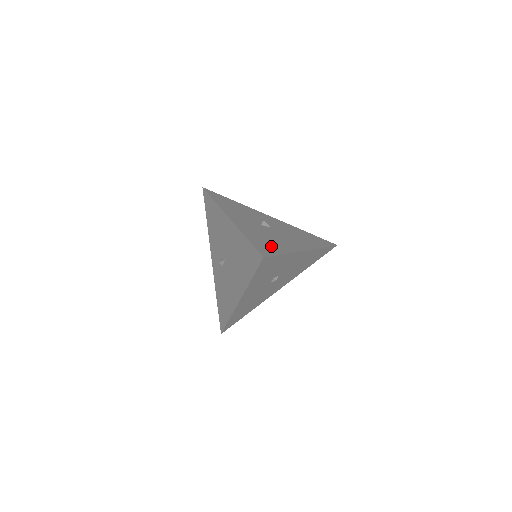
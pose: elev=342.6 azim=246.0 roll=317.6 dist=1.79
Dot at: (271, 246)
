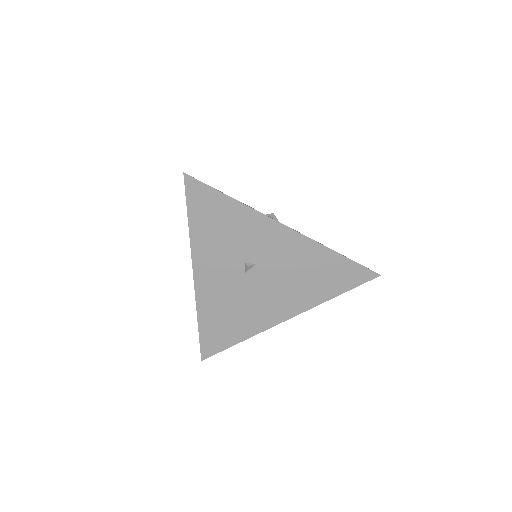
Dot at: occluded
